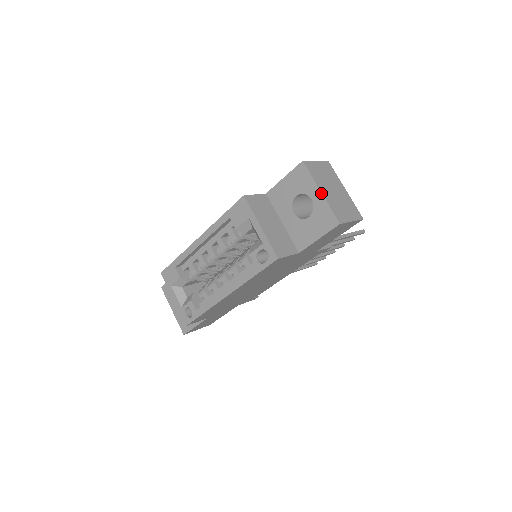
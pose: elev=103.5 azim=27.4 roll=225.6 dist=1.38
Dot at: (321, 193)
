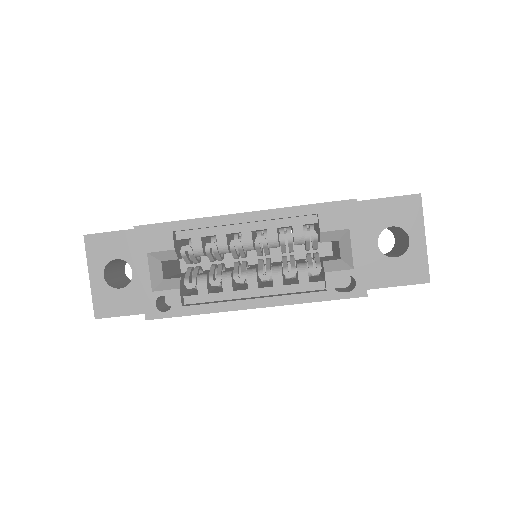
Dot at: (425, 240)
